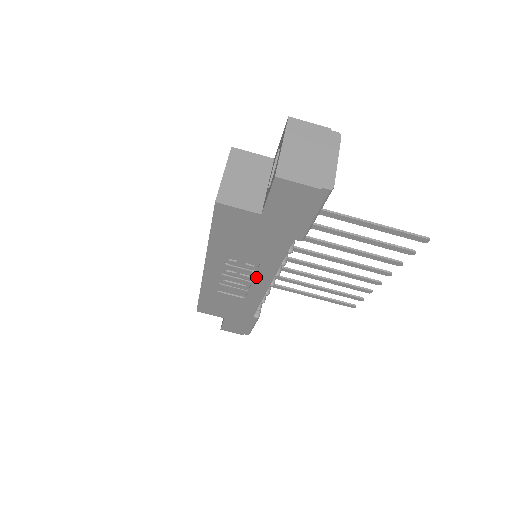
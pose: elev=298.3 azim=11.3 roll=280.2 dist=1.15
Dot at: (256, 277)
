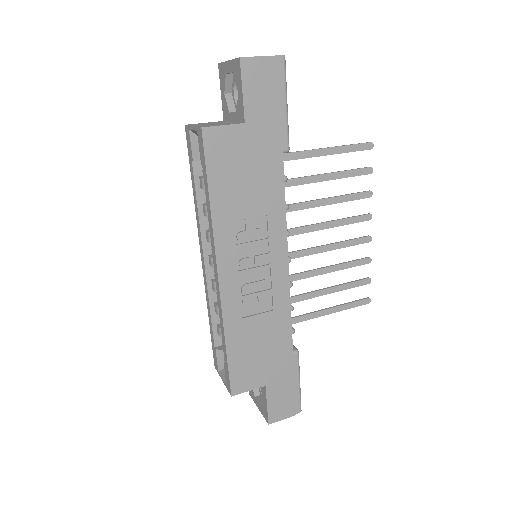
Dot at: (271, 249)
